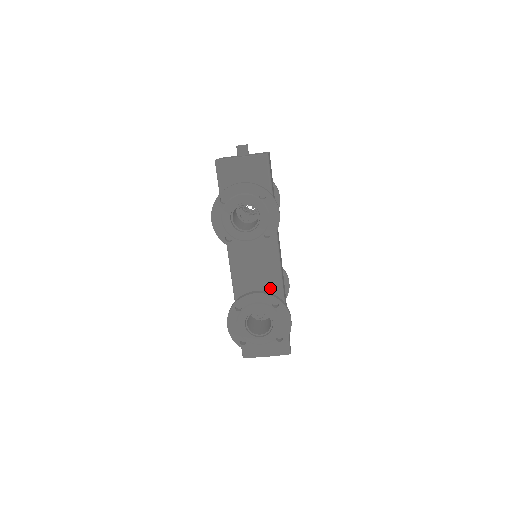
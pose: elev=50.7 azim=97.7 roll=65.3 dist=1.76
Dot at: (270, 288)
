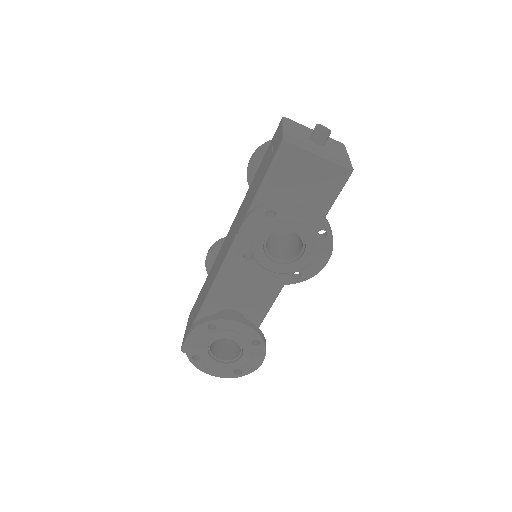
Dot at: (255, 306)
